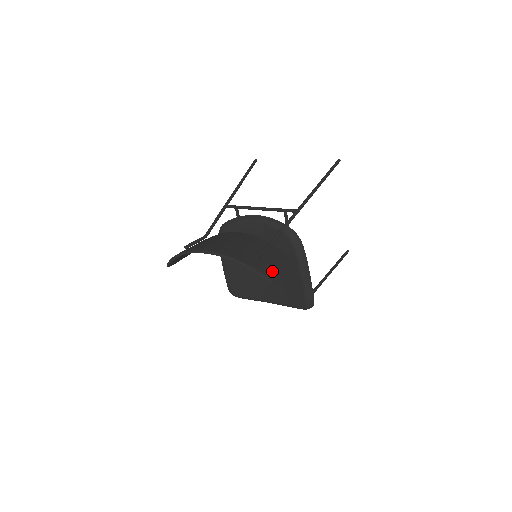
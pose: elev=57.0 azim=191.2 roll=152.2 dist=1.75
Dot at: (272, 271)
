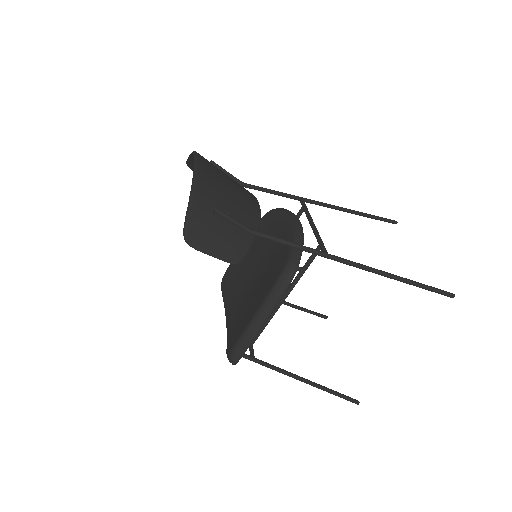
Dot at: (204, 234)
